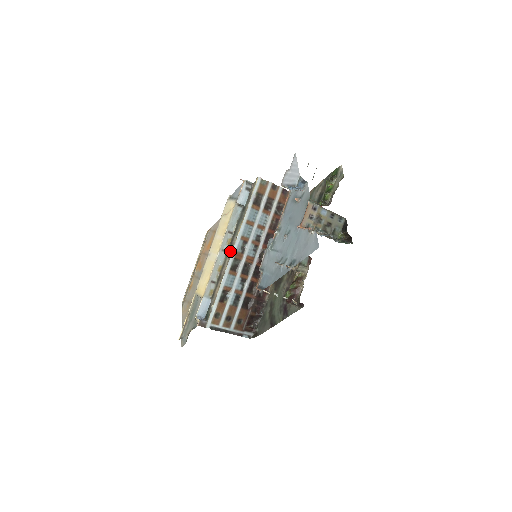
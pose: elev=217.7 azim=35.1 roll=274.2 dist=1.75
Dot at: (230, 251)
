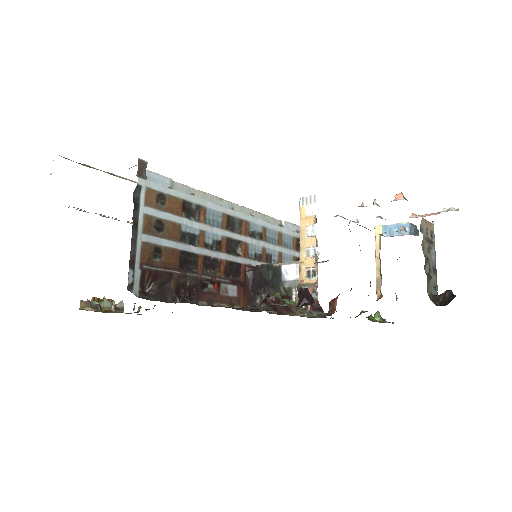
Dot at: occluded
